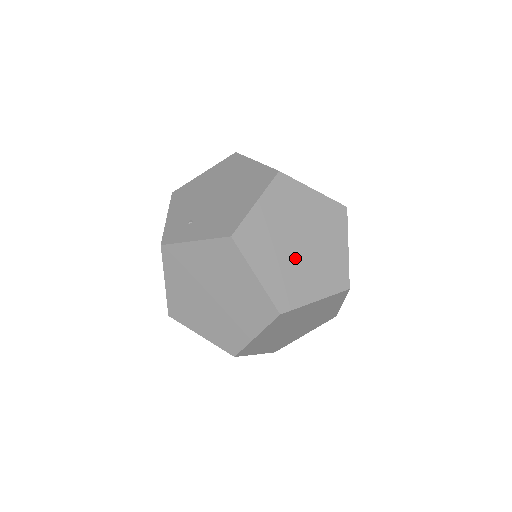
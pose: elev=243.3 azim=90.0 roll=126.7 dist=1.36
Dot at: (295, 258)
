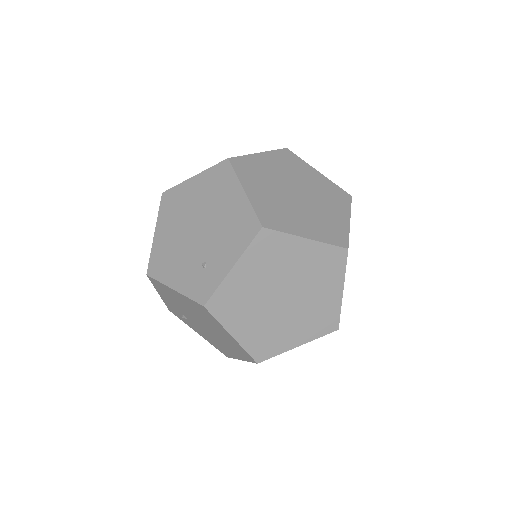
Dot at: (307, 205)
